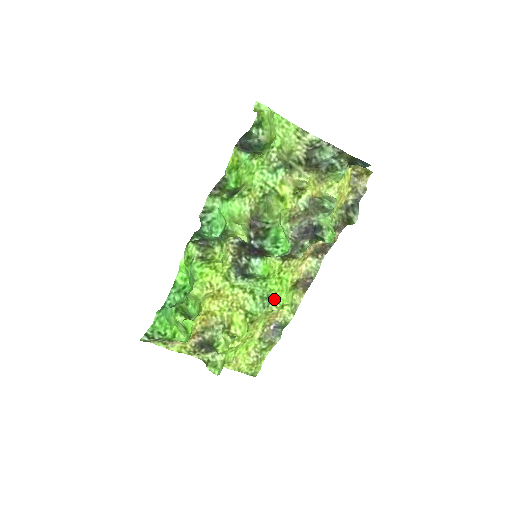
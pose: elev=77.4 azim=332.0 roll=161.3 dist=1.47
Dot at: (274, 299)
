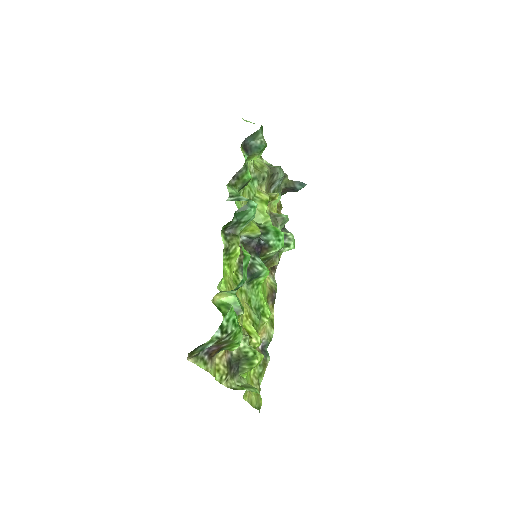
Dot at: (262, 310)
